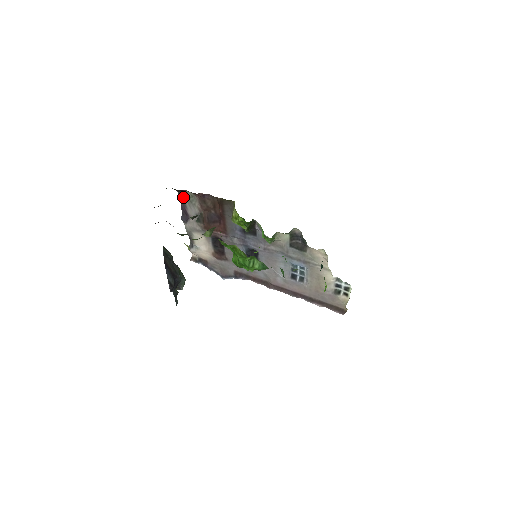
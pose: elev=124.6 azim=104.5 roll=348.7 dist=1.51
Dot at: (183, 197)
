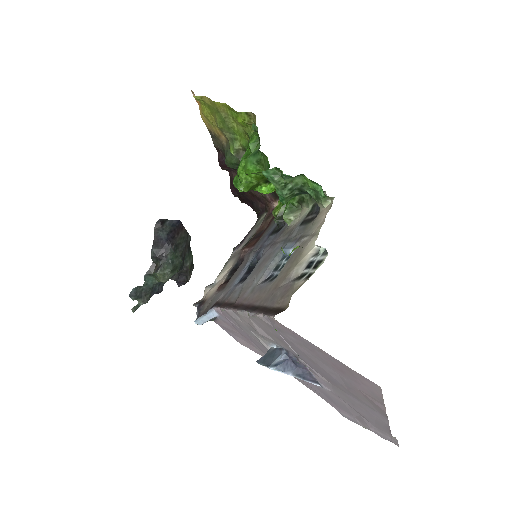
Dot at: (256, 223)
